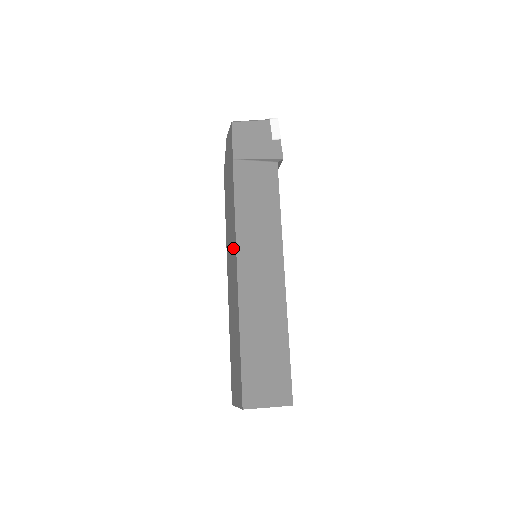
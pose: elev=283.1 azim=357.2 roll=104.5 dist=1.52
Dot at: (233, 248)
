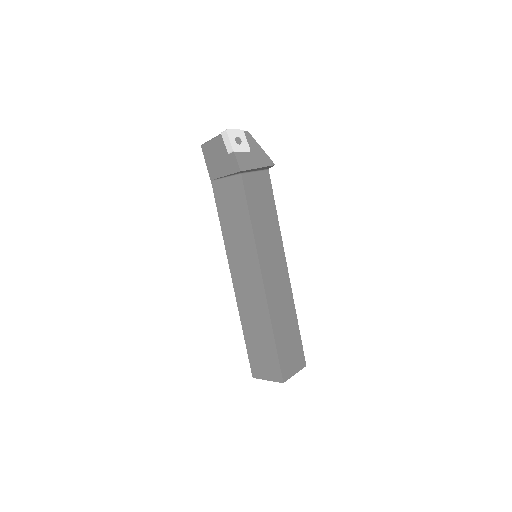
Dot at: occluded
